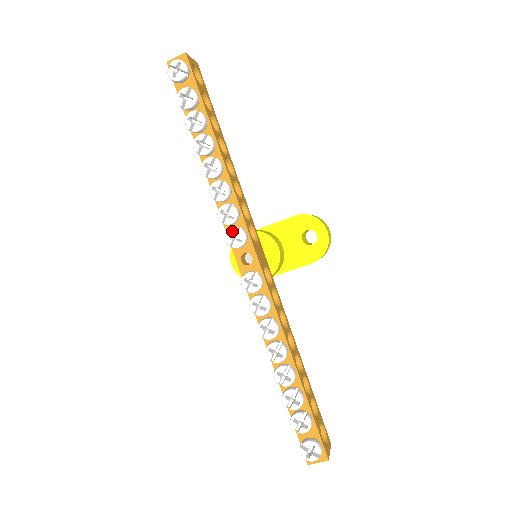
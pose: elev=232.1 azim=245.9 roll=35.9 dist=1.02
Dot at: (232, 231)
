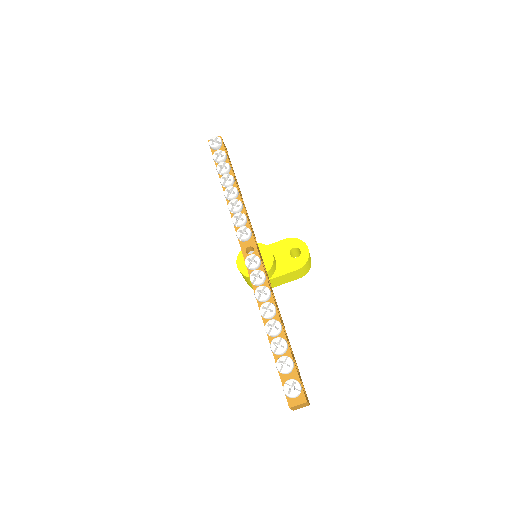
Dot at: (241, 228)
